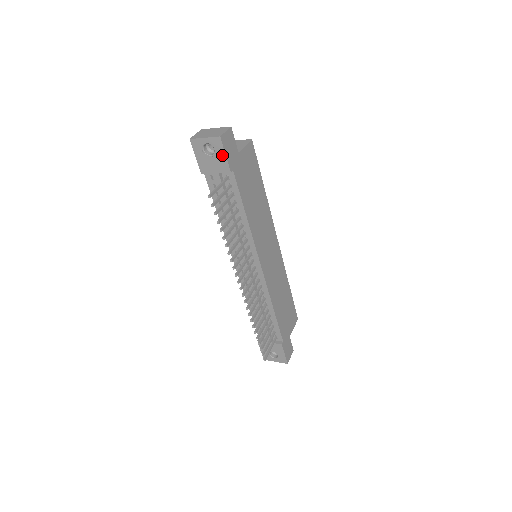
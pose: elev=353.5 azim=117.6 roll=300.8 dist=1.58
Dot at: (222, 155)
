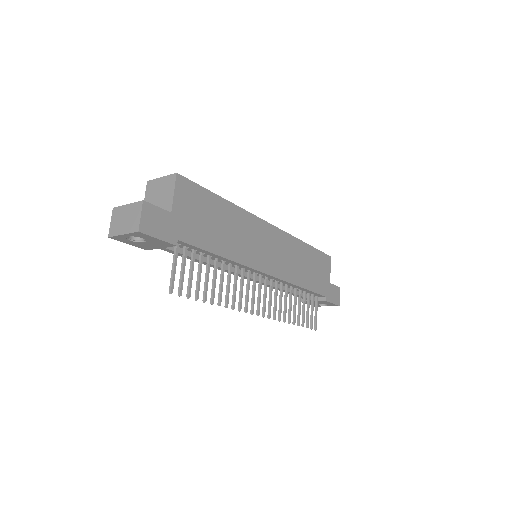
Dot at: (155, 240)
